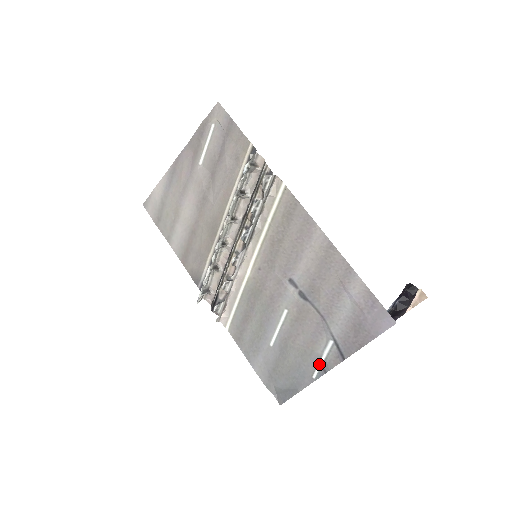
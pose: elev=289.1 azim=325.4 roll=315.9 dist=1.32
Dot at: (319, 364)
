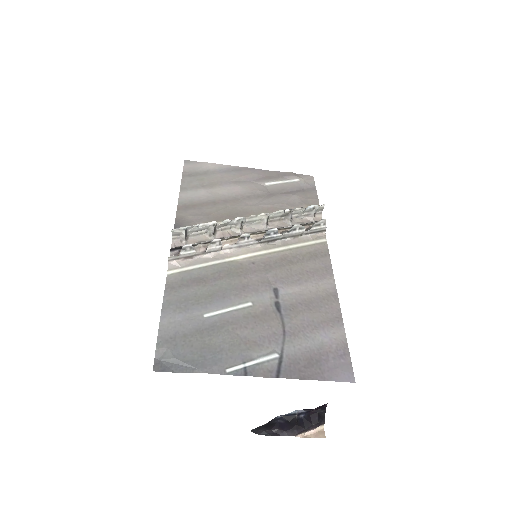
Dot at: (245, 364)
